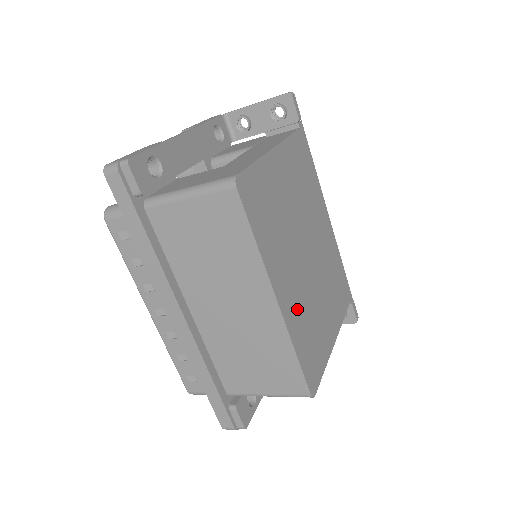
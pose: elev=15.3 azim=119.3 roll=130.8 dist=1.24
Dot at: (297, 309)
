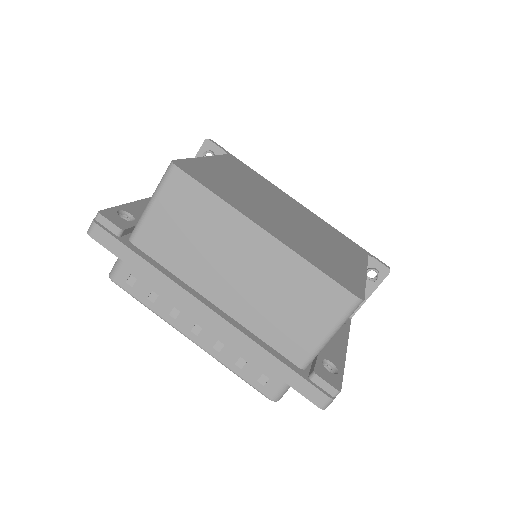
Dot at: (295, 241)
